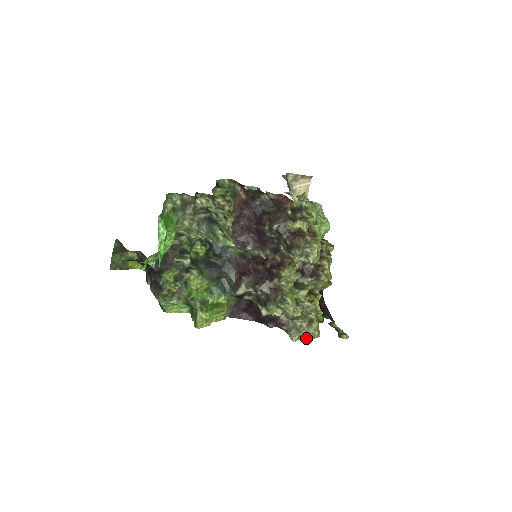
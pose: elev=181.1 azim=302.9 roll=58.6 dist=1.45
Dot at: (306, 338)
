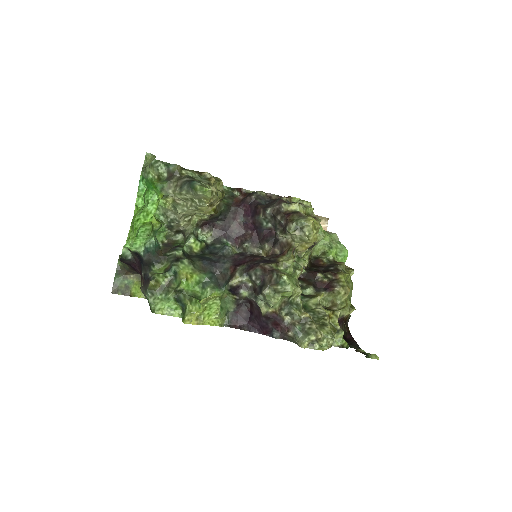
Dot at: (319, 346)
